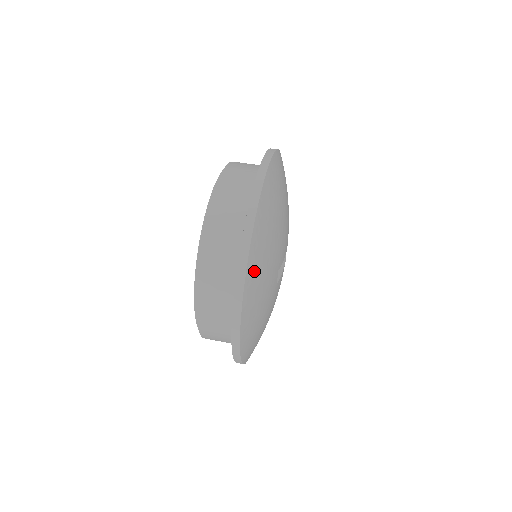
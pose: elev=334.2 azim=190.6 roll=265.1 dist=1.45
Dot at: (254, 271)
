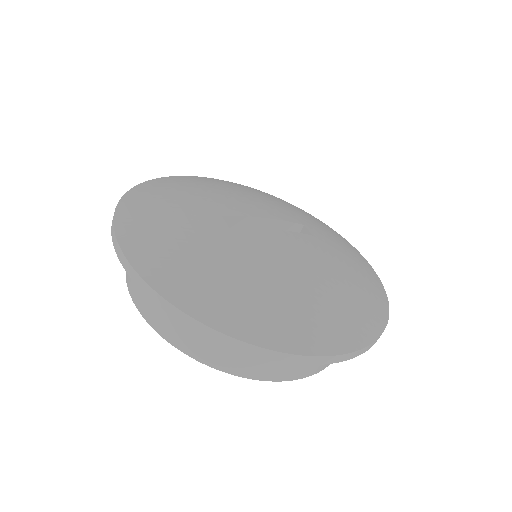
Dot at: (135, 208)
